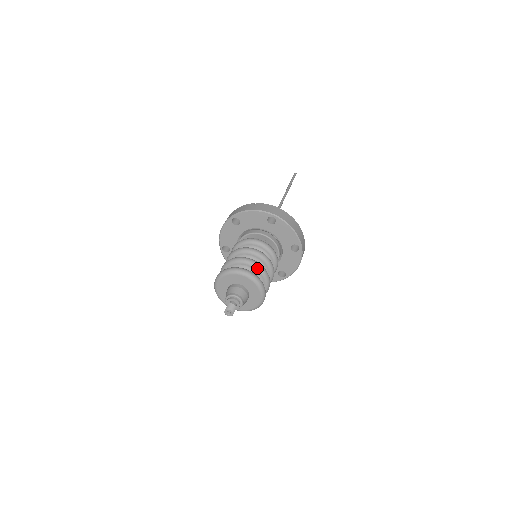
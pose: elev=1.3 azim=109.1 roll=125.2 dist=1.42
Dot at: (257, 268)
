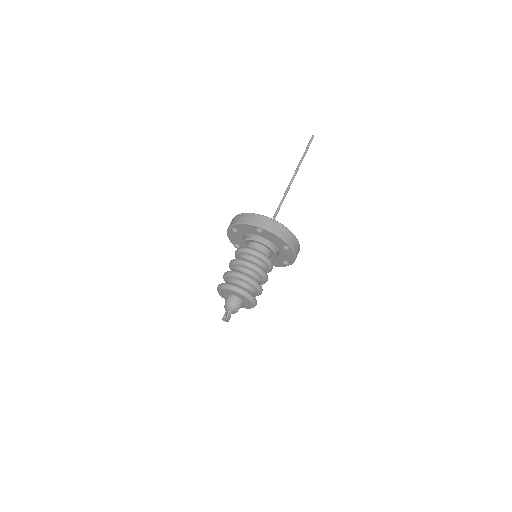
Dot at: (245, 280)
